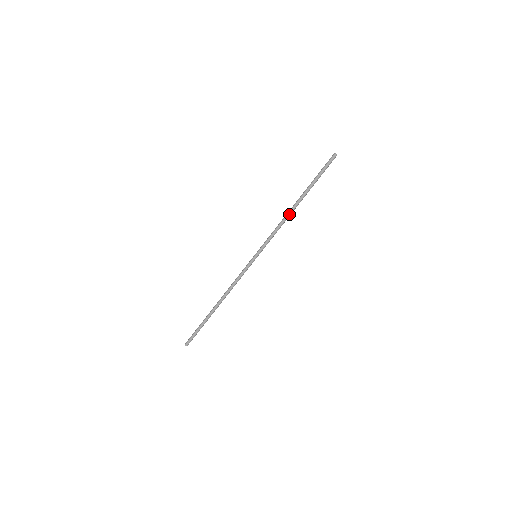
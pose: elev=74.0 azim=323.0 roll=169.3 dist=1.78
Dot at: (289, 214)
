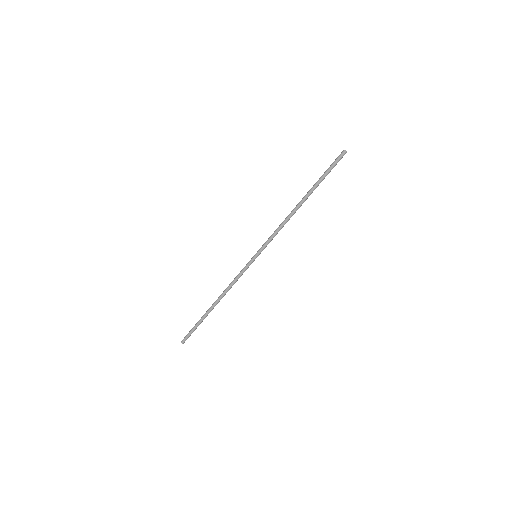
Dot at: (293, 214)
